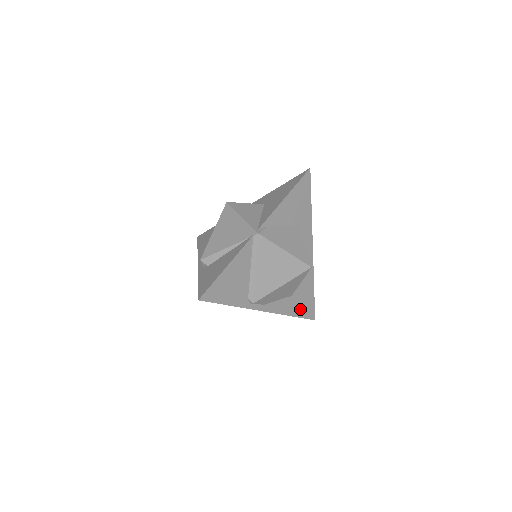
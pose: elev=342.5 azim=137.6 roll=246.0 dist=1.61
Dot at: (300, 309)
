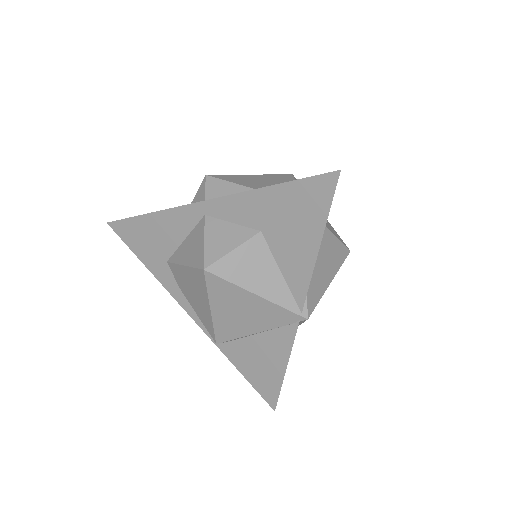
Dot at: occluded
